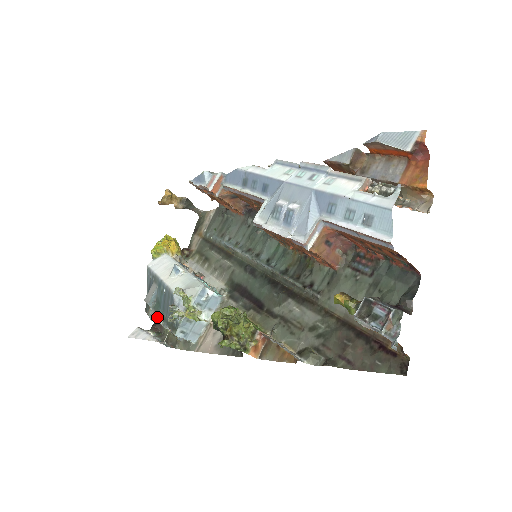
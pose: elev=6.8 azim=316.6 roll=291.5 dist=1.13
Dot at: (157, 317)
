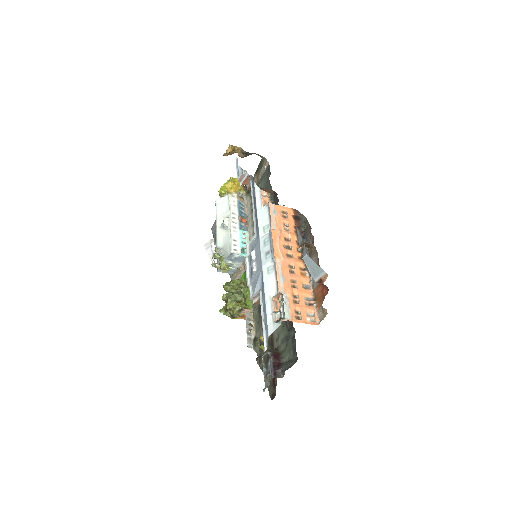
Dot at: occluded
